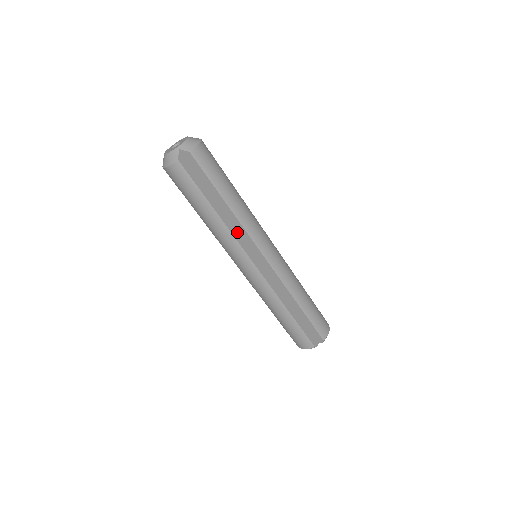
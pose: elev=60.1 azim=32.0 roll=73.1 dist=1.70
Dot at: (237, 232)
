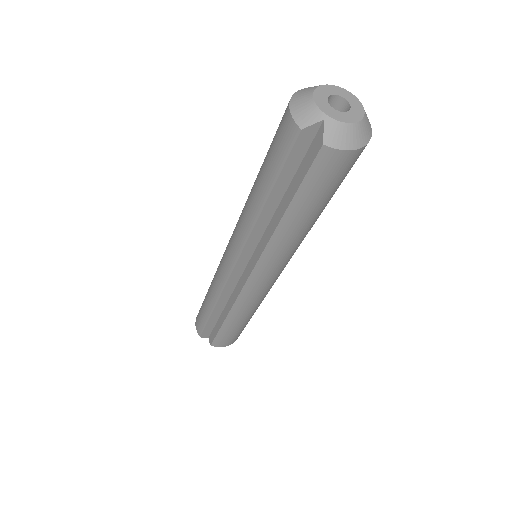
Dot at: (260, 236)
